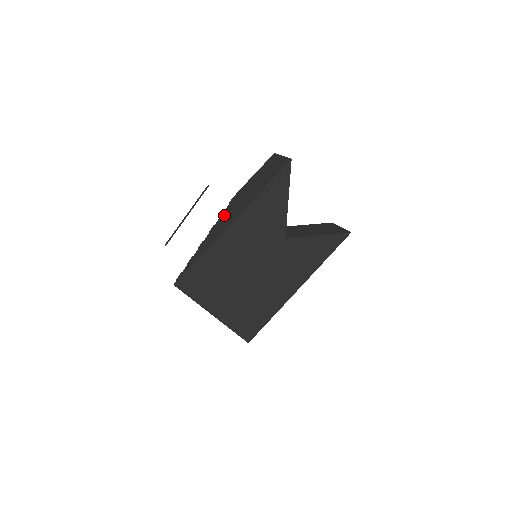
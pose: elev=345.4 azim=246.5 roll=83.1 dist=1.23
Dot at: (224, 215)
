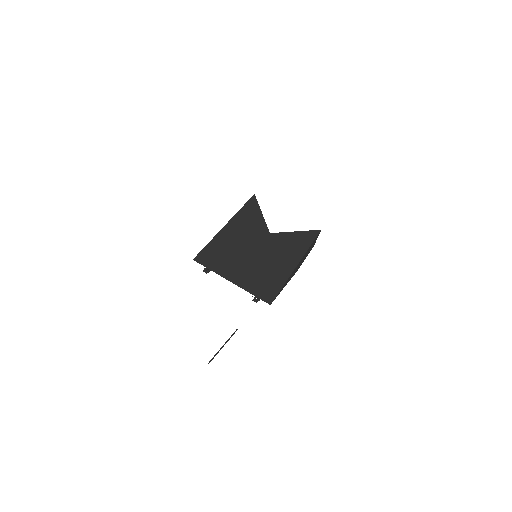
Dot at: occluded
